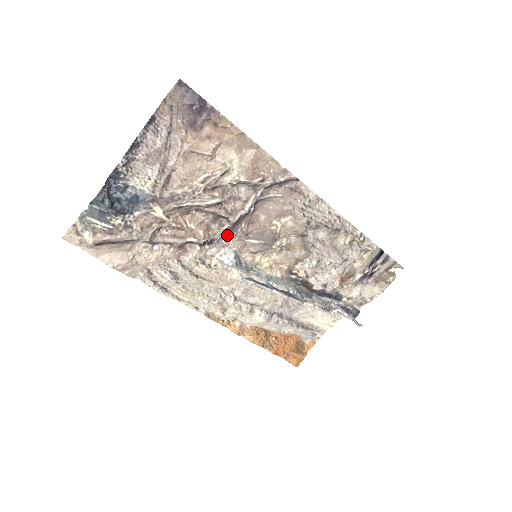
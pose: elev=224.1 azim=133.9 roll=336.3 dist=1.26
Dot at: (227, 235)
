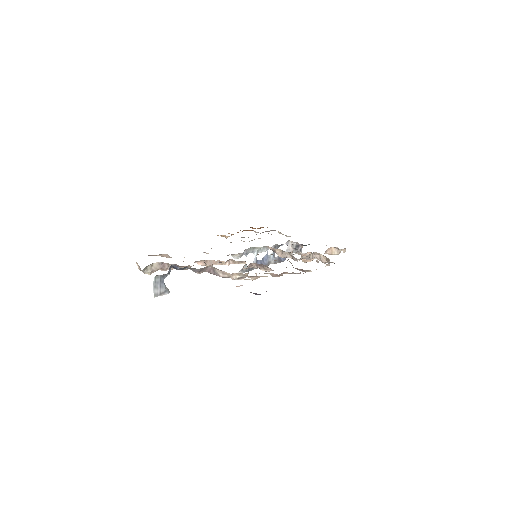
Dot at: occluded
